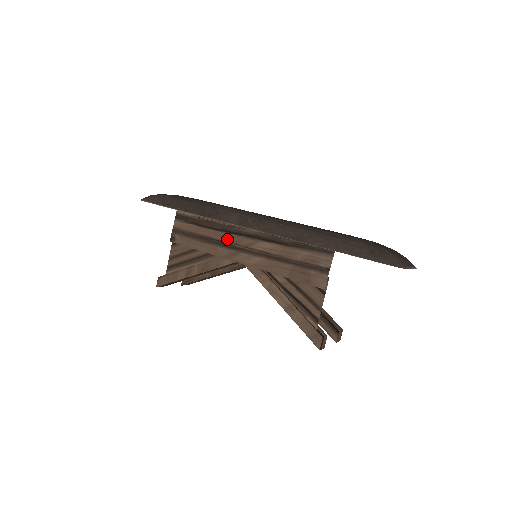
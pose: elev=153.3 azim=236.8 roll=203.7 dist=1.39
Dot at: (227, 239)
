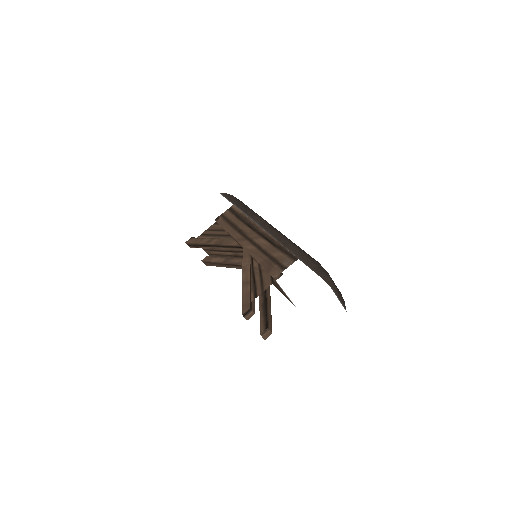
Dot at: (246, 230)
